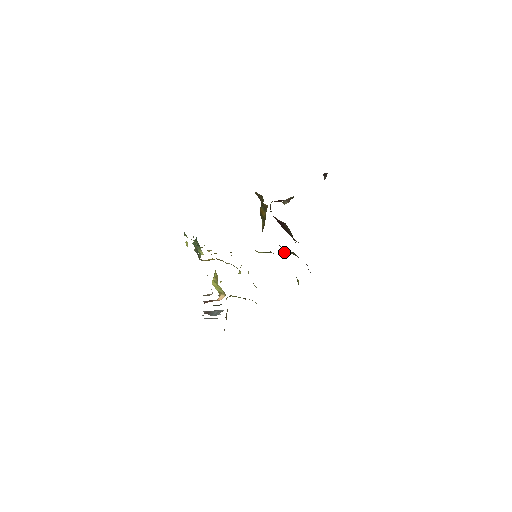
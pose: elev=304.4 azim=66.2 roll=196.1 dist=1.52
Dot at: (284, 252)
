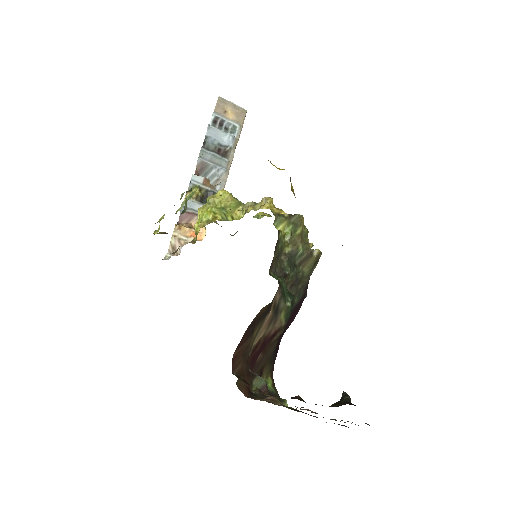
Dot at: (301, 259)
